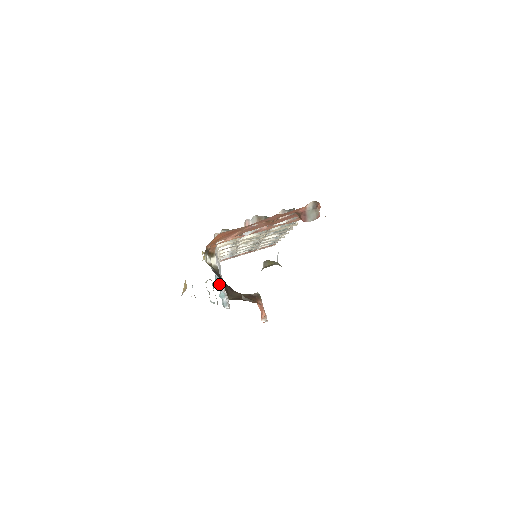
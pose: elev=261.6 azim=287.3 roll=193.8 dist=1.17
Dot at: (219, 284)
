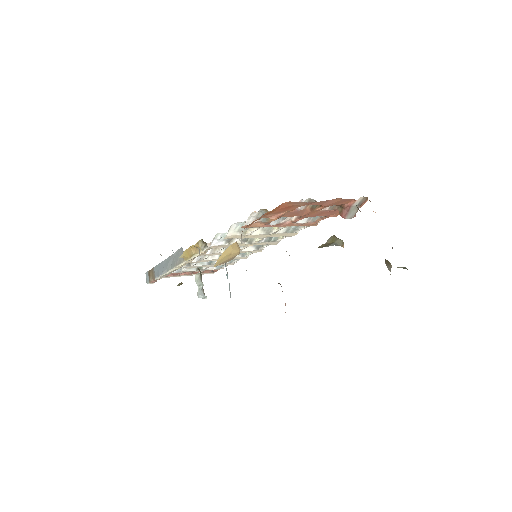
Dot at: (227, 273)
